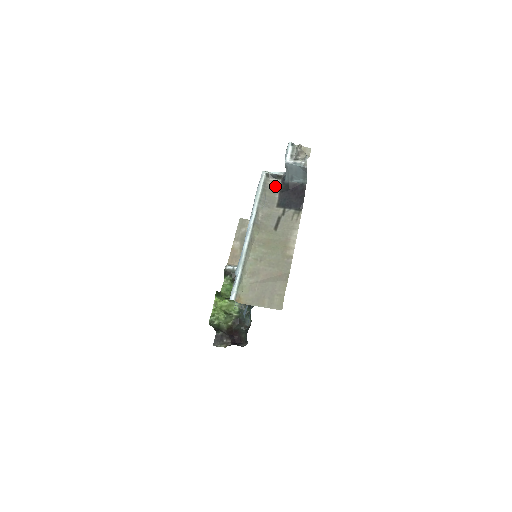
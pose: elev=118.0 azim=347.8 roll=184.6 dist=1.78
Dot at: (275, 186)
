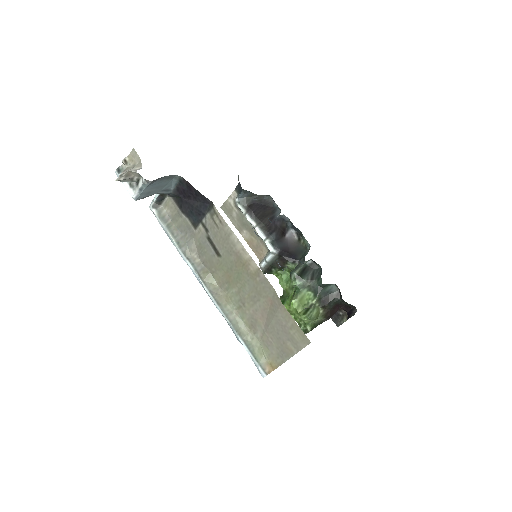
Dot at: (172, 207)
